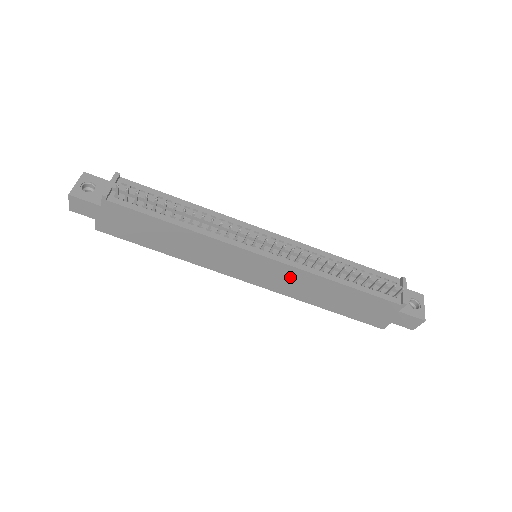
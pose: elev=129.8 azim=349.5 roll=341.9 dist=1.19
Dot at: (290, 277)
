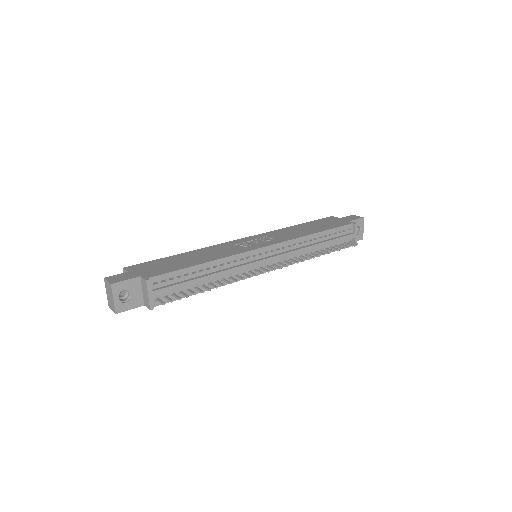
Dot at: occluded
